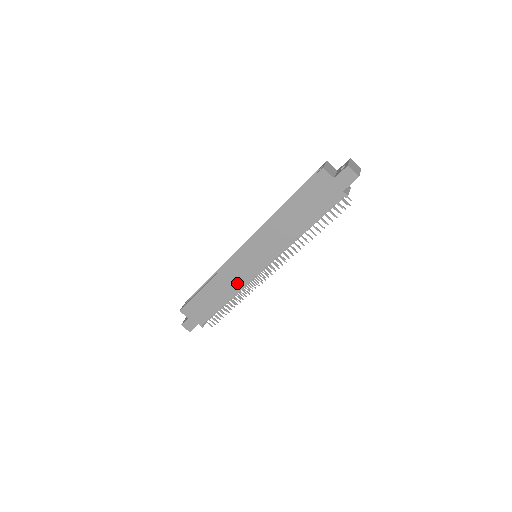
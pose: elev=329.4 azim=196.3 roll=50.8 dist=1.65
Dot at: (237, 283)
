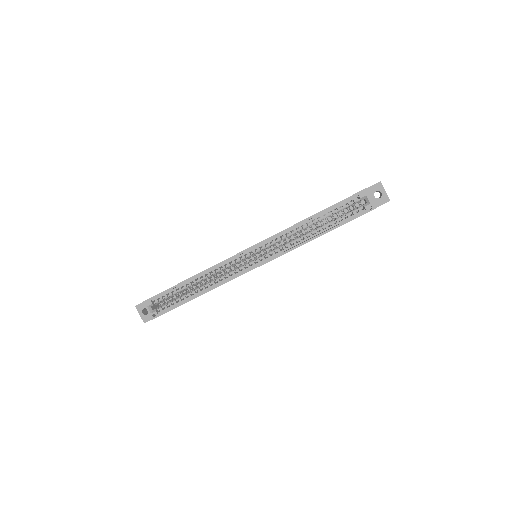
Dot at: occluded
